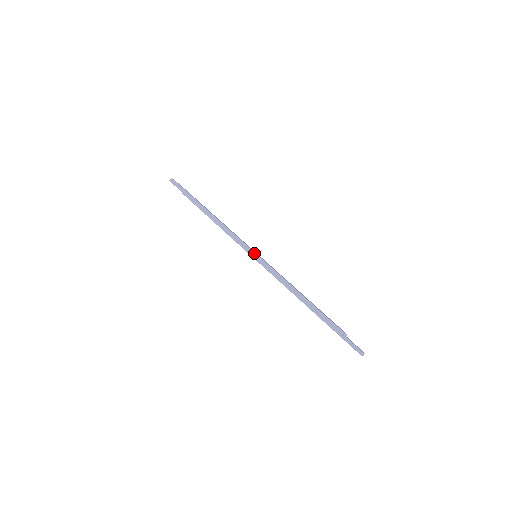
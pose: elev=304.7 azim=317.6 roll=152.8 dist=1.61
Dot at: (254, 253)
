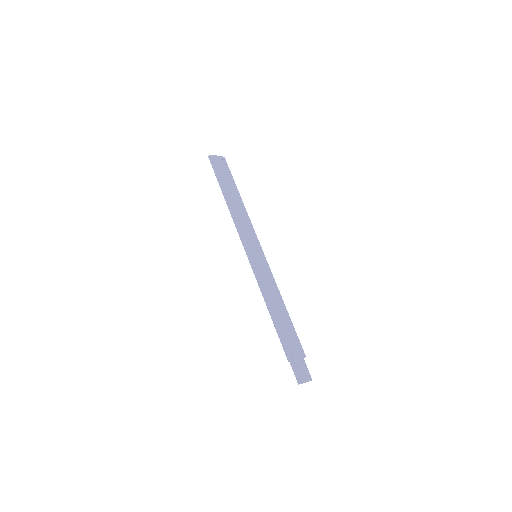
Dot at: (249, 257)
